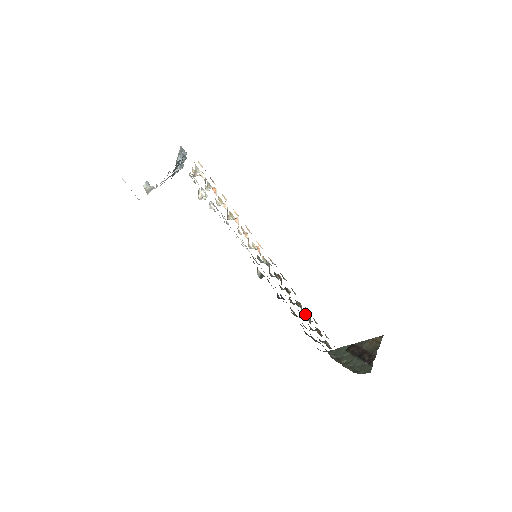
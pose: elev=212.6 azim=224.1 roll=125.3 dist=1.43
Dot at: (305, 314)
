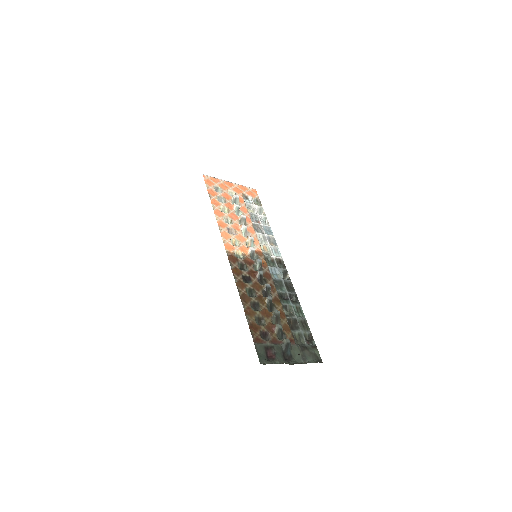
Dot at: (260, 305)
